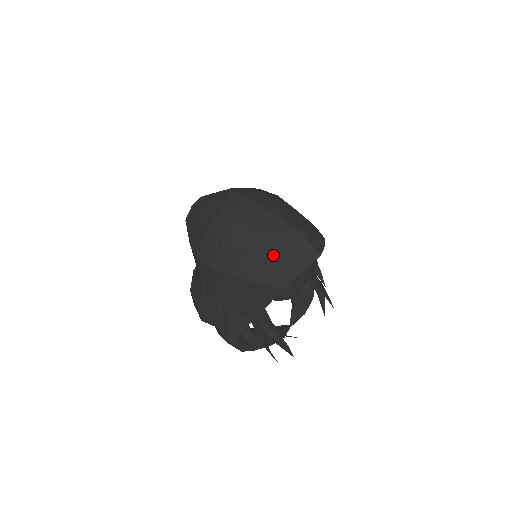
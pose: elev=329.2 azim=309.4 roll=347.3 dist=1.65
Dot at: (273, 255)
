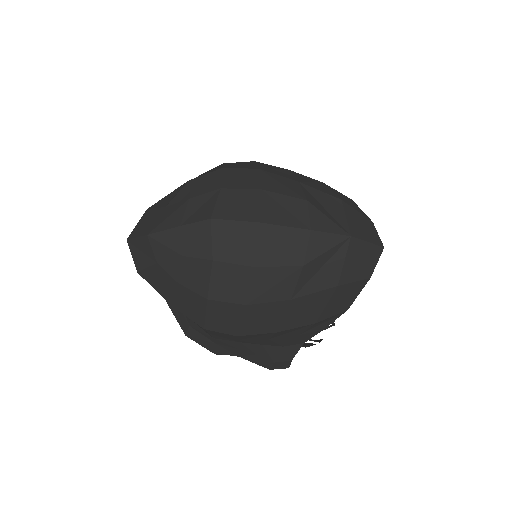
Dot at: (328, 287)
